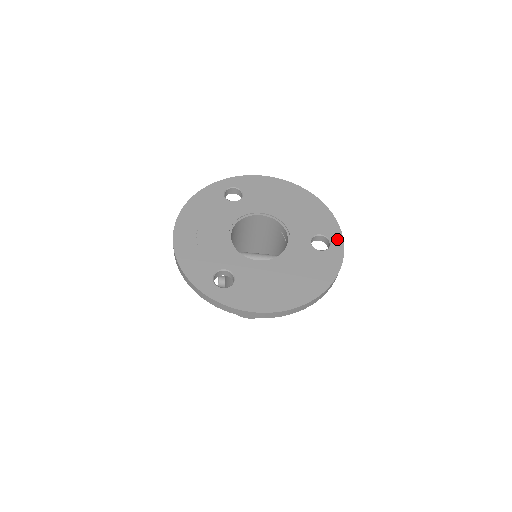
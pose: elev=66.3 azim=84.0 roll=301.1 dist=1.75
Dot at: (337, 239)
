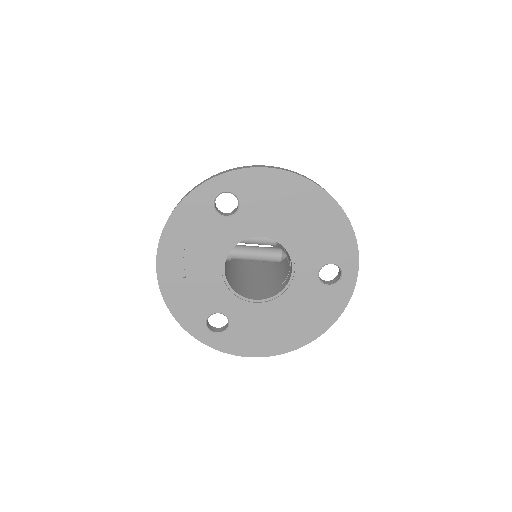
Dot at: (351, 270)
